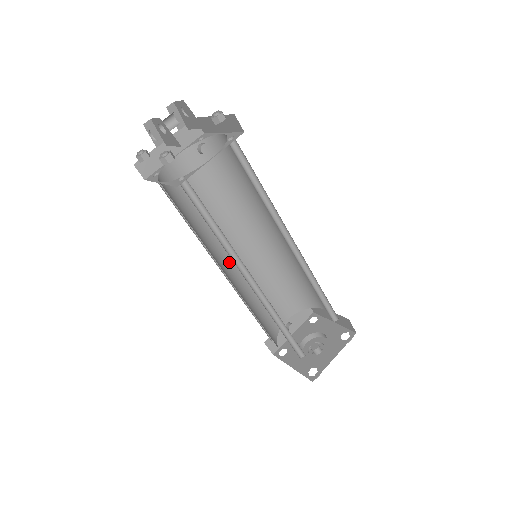
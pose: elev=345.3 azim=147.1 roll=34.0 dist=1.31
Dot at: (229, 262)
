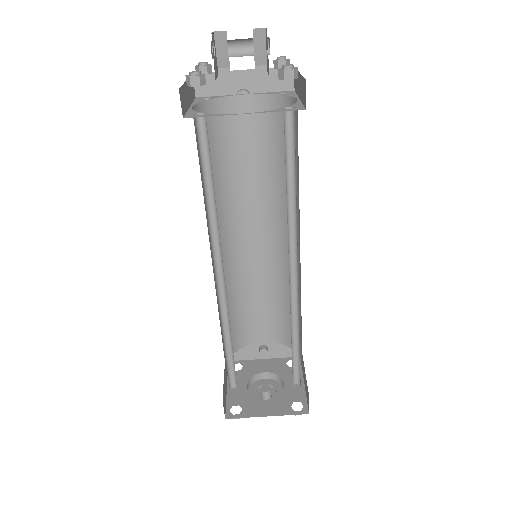
Dot at: (235, 242)
